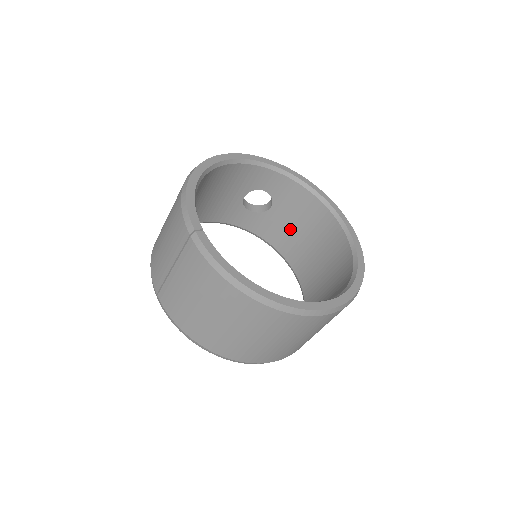
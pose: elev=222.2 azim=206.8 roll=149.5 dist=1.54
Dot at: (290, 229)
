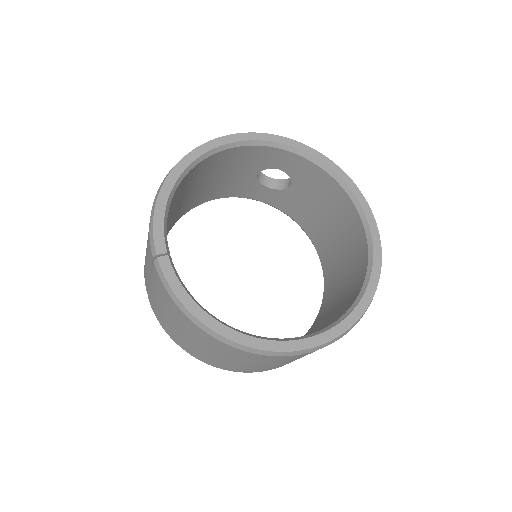
Dot at: (313, 211)
